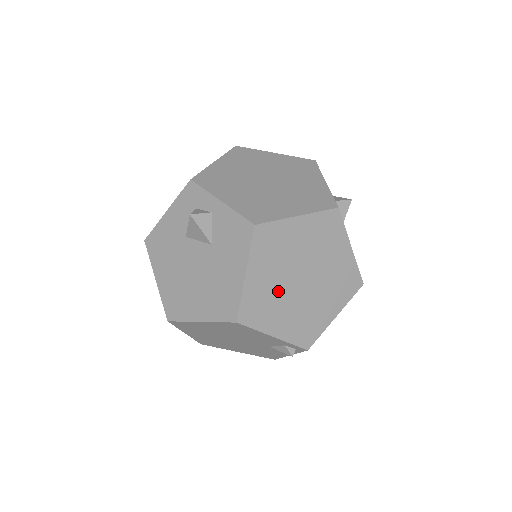
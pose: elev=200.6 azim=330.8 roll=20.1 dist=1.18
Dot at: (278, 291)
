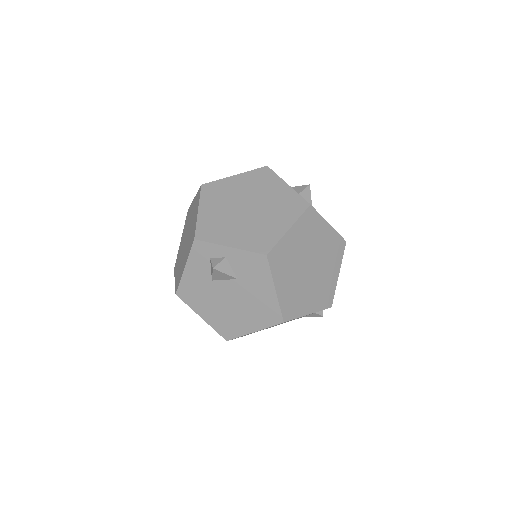
Dot at: (299, 285)
